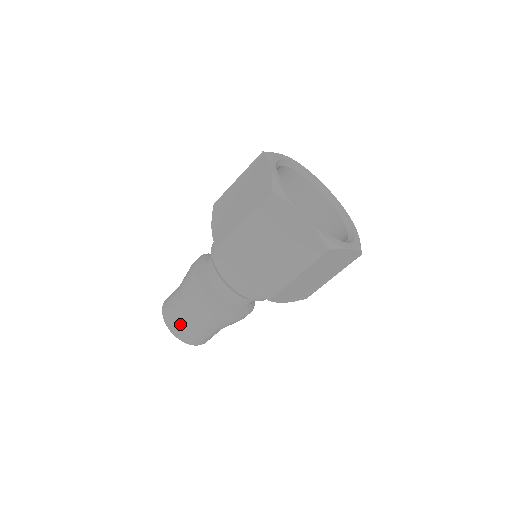
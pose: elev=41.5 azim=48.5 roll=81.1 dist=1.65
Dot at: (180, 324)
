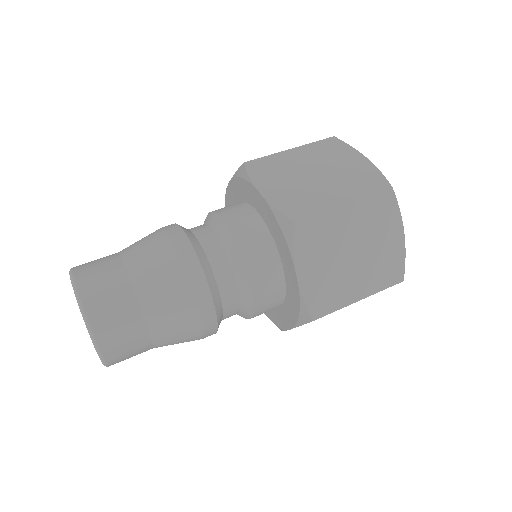
Dot at: (120, 321)
